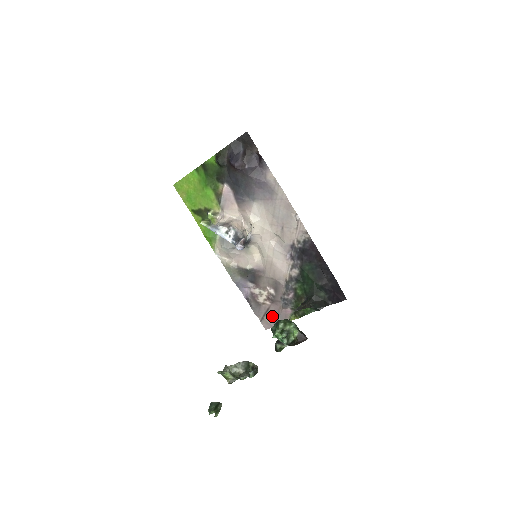
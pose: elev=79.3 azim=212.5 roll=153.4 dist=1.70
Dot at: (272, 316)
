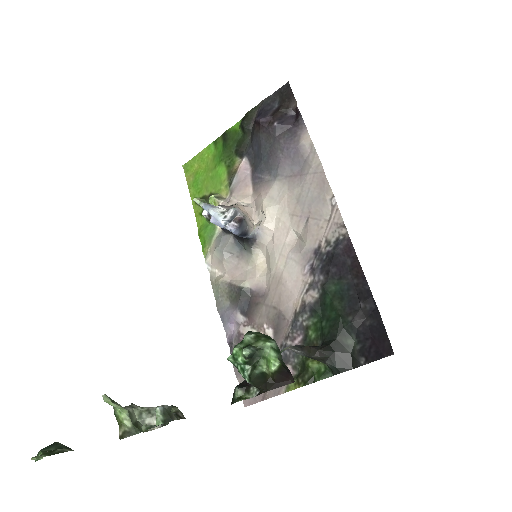
Dot at: occluded
